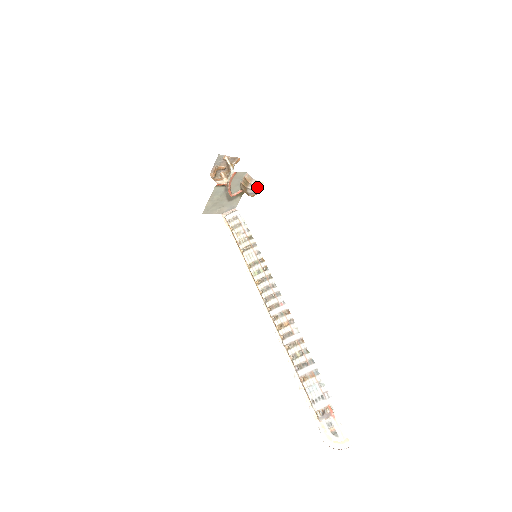
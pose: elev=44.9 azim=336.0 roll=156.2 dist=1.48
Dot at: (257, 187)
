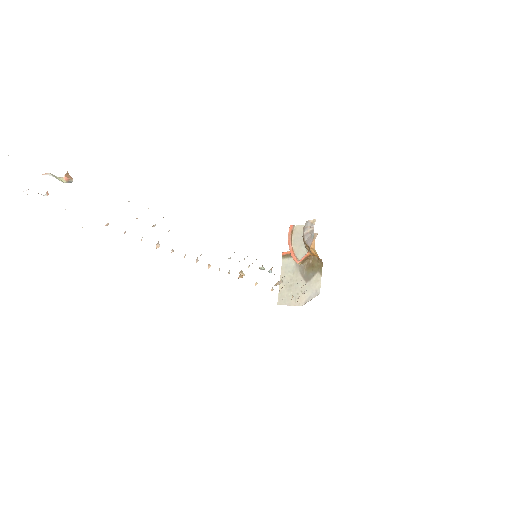
Dot at: (310, 227)
